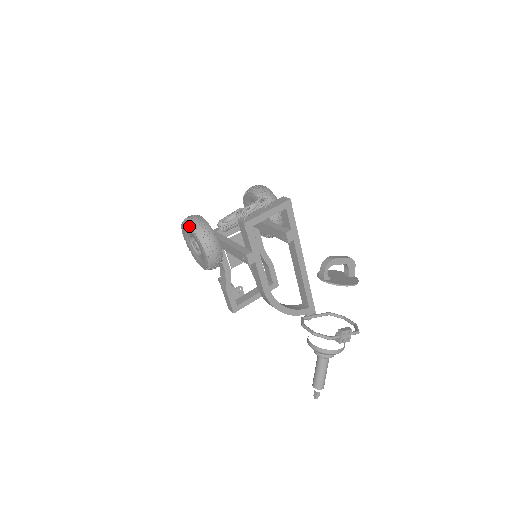
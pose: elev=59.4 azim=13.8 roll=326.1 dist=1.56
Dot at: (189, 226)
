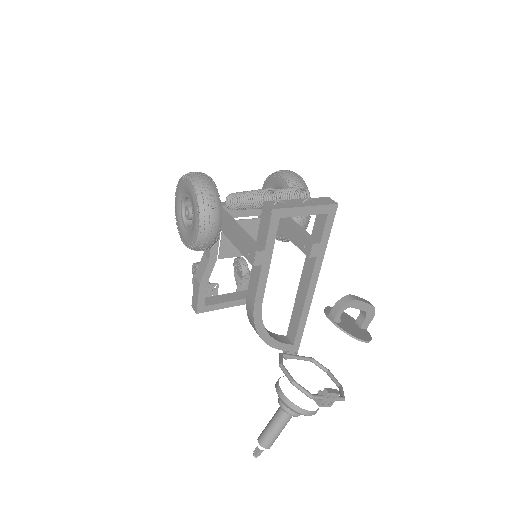
Dot at: (192, 183)
